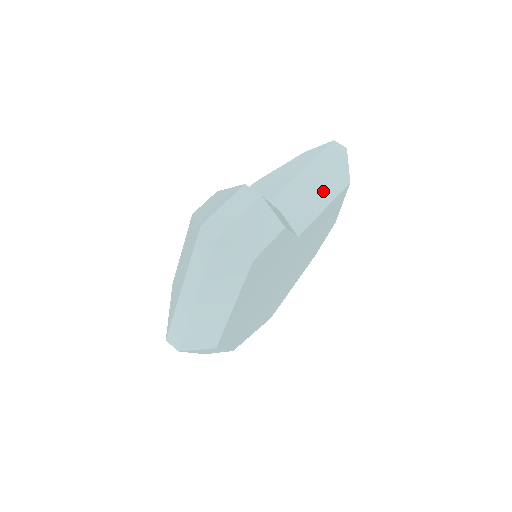
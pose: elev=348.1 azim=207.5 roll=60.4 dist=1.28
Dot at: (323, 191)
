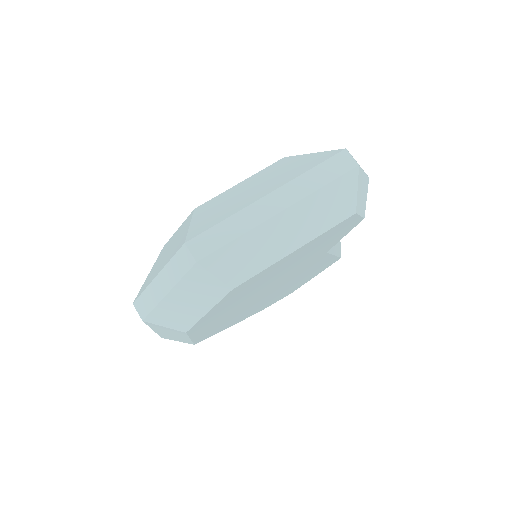
Dot at: occluded
